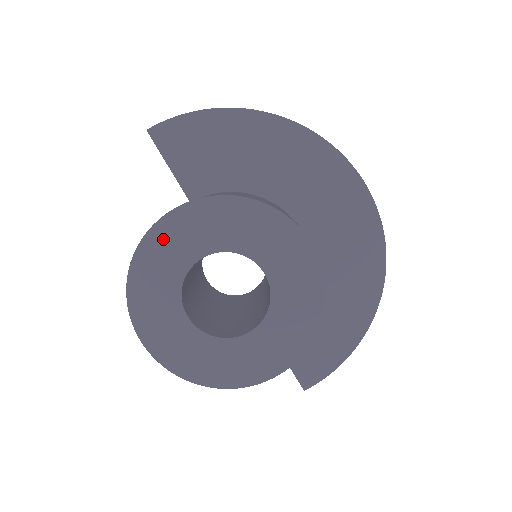
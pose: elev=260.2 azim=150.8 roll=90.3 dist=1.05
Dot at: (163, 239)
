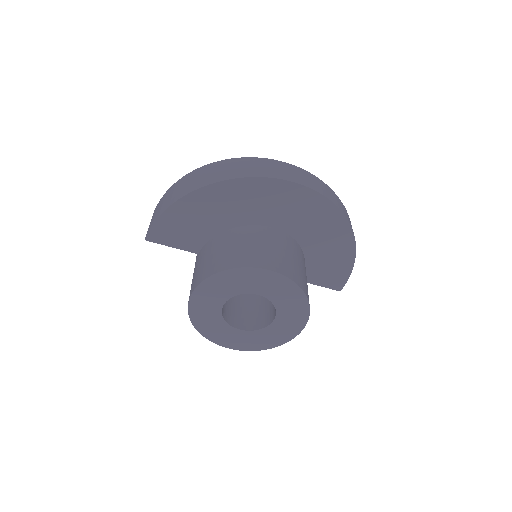
Dot at: (198, 308)
